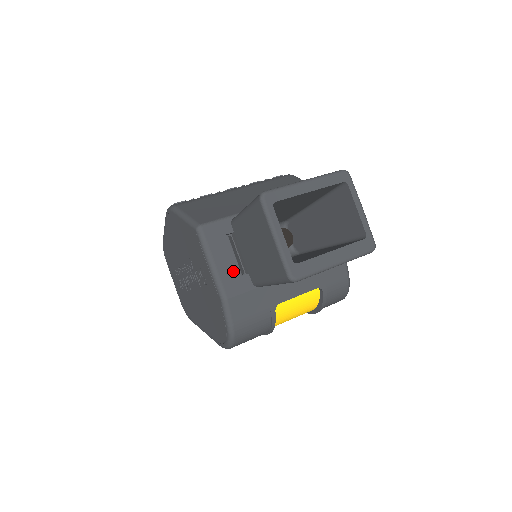
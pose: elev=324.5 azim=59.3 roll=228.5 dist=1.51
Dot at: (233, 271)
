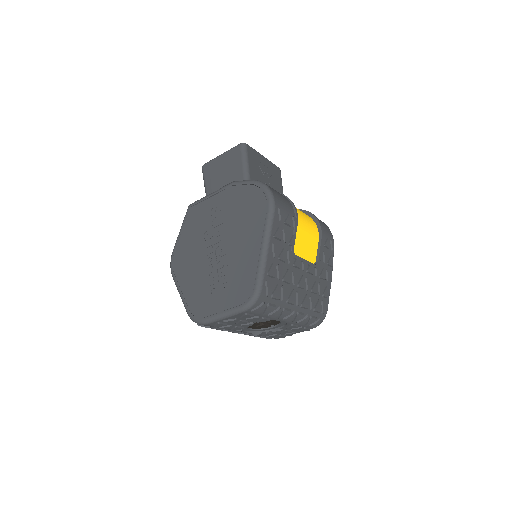
Dot at: occluded
